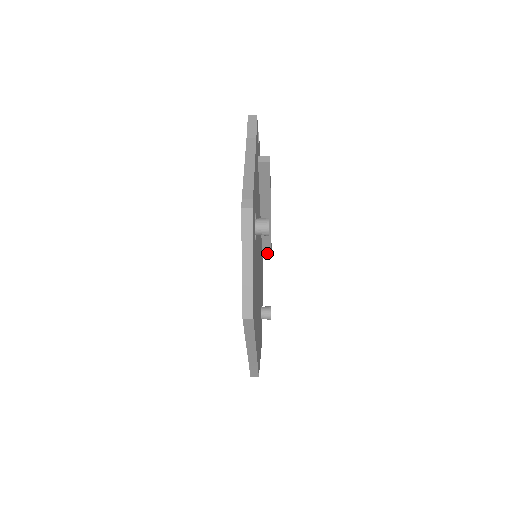
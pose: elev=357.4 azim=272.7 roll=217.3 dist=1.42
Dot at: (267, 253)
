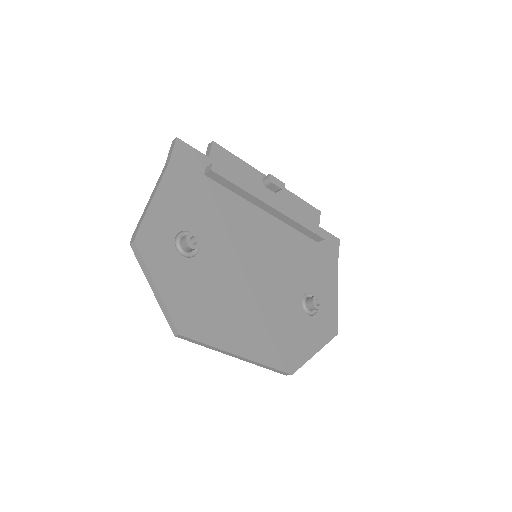
Dot at: (315, 237)
